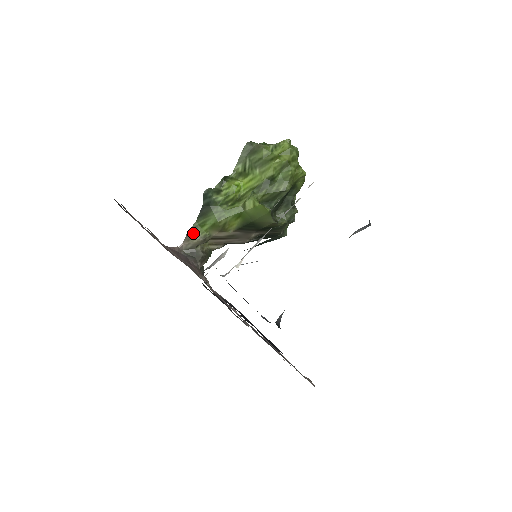
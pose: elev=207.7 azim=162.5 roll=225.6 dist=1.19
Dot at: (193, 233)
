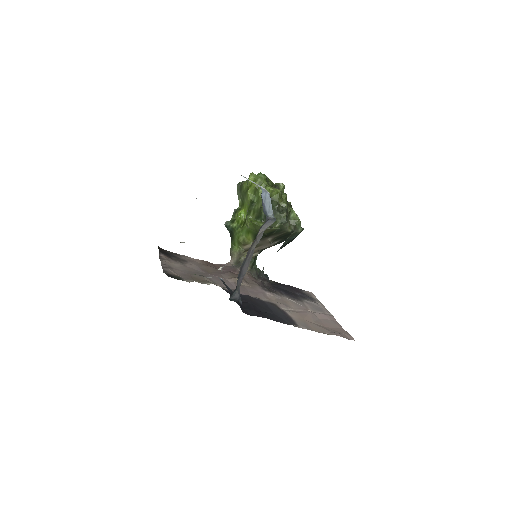
Dot at: (232, 251)
